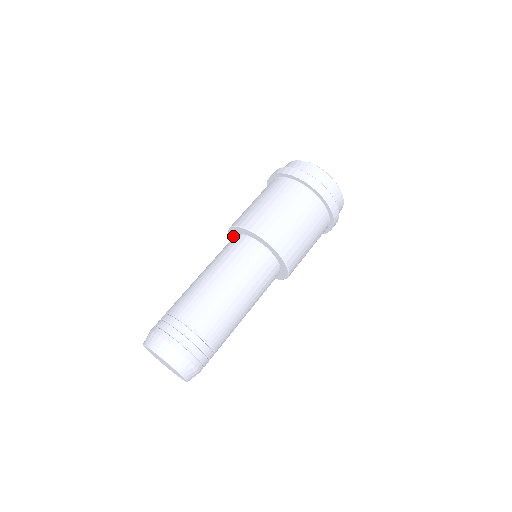
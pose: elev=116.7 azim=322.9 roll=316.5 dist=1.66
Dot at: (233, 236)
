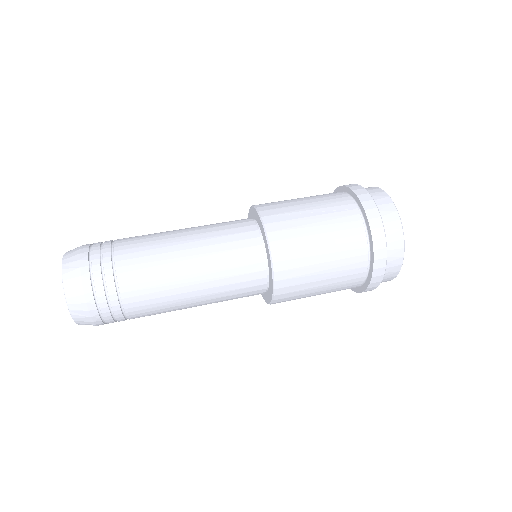
Dot at: occluded
